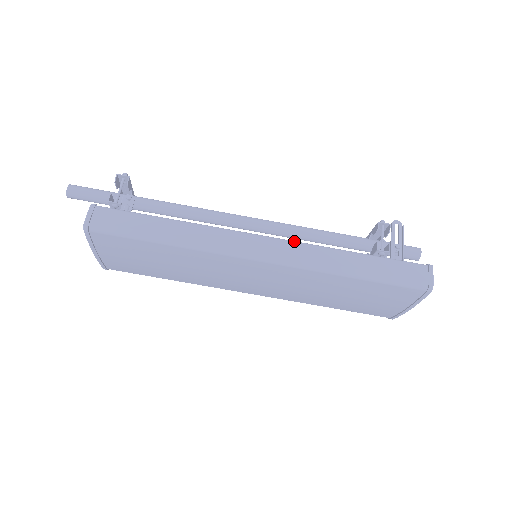
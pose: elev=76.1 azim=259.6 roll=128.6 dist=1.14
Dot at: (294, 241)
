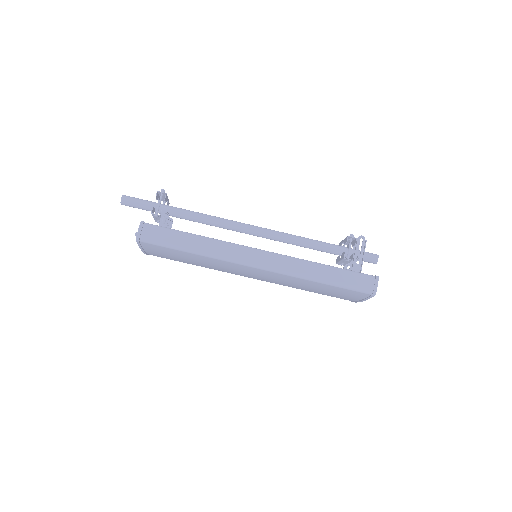
Dot at: (282, 255)
